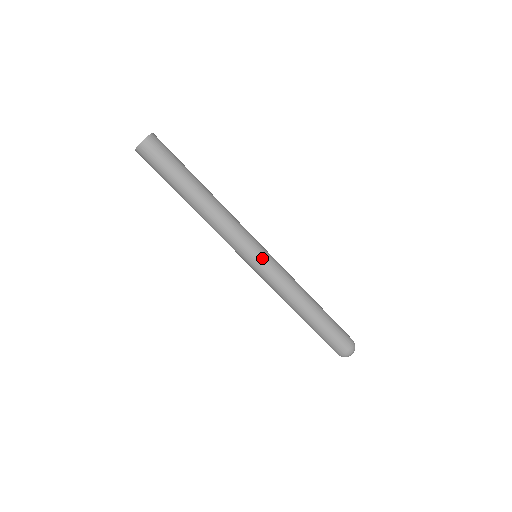
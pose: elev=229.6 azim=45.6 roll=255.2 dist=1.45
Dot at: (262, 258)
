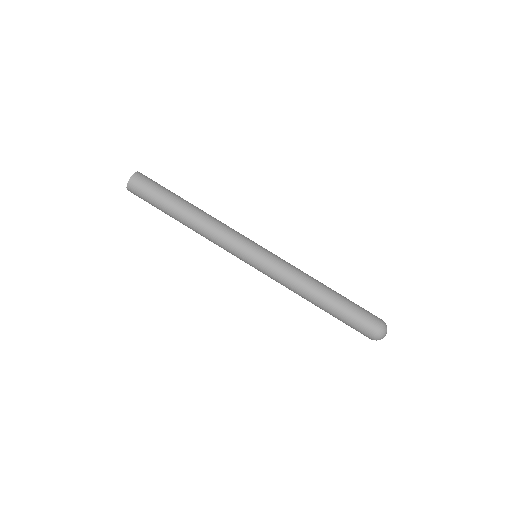
Dot at: (253, 265)
